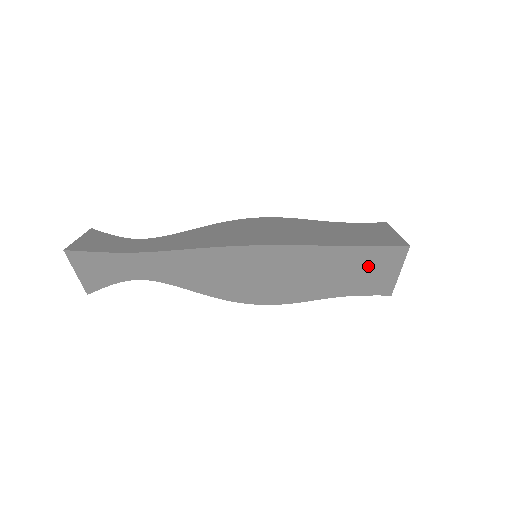
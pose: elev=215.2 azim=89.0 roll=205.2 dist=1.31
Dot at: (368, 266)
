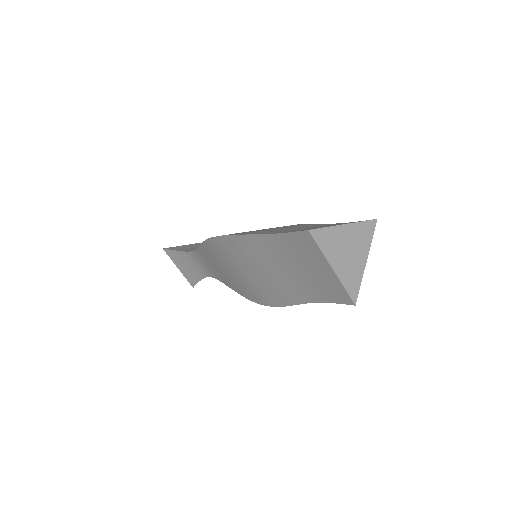
Dot at: (301, 260)
